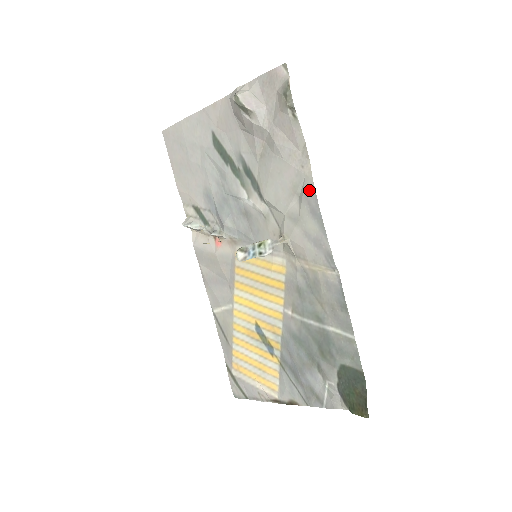
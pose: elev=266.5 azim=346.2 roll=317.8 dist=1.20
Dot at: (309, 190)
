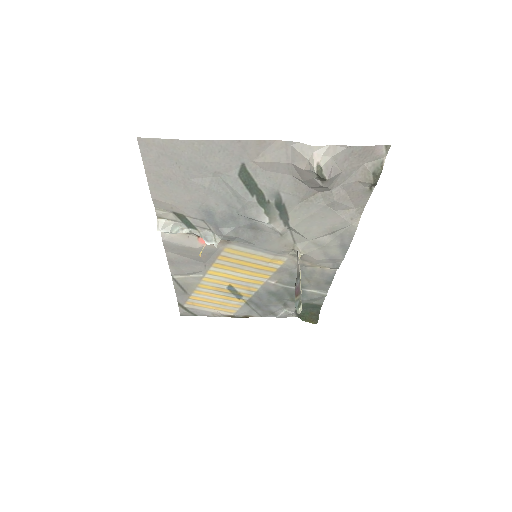
Dot at: (348, 234)
